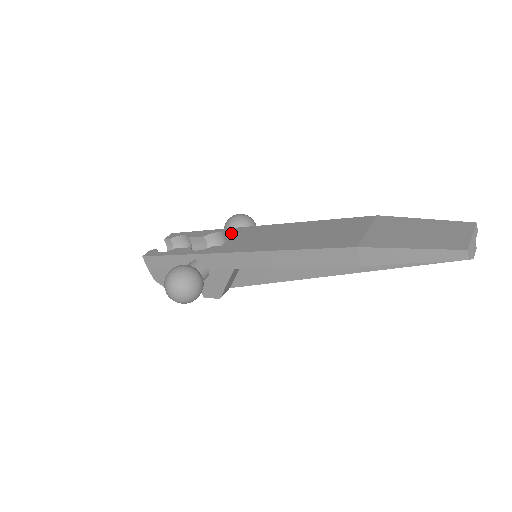
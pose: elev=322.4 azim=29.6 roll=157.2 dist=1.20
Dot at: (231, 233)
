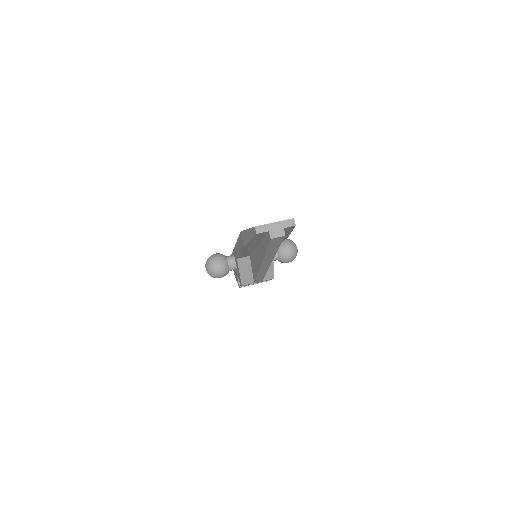
Dot at: occluded
